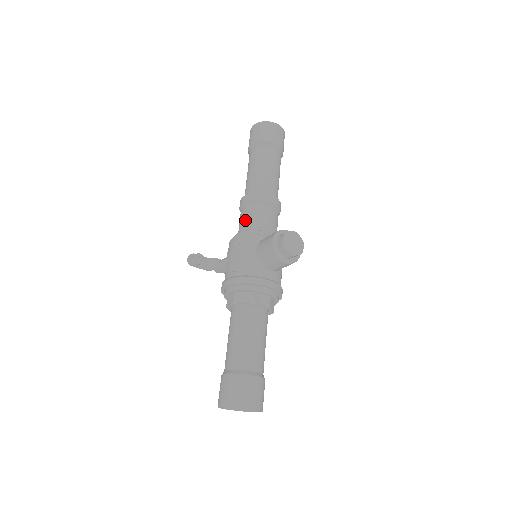
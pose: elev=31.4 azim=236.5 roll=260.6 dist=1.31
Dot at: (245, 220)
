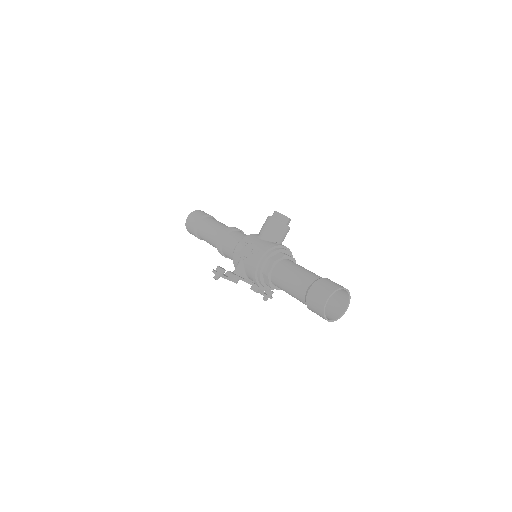
Dot at: (234, 240)
